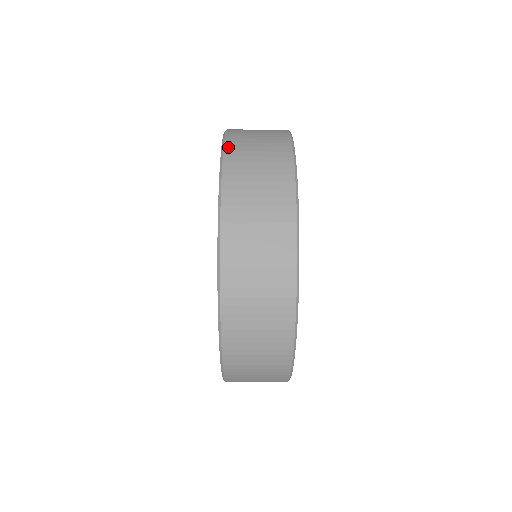
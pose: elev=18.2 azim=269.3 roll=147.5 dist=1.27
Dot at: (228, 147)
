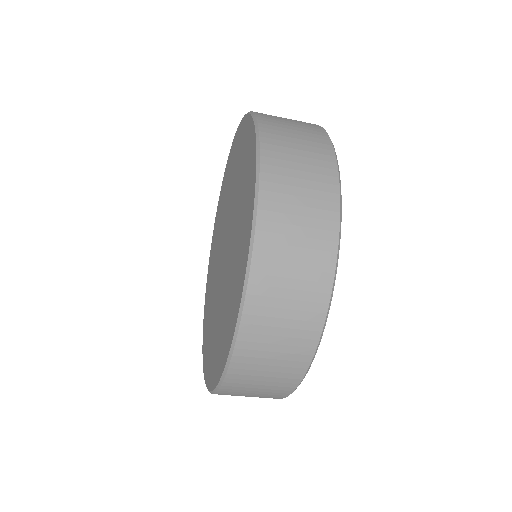
Dot at: occluded
